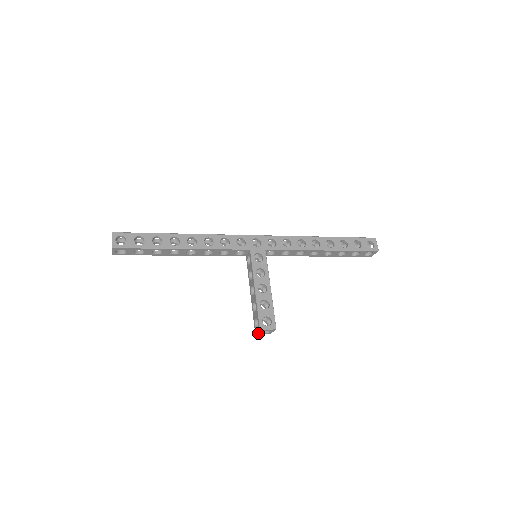
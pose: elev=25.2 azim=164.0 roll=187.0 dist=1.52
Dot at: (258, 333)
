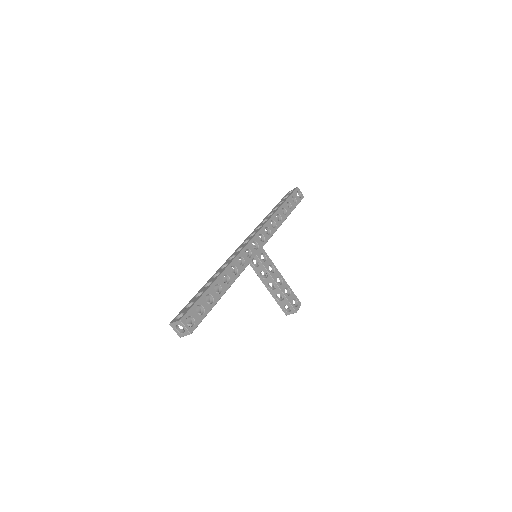
Dot at: (289, 314)
